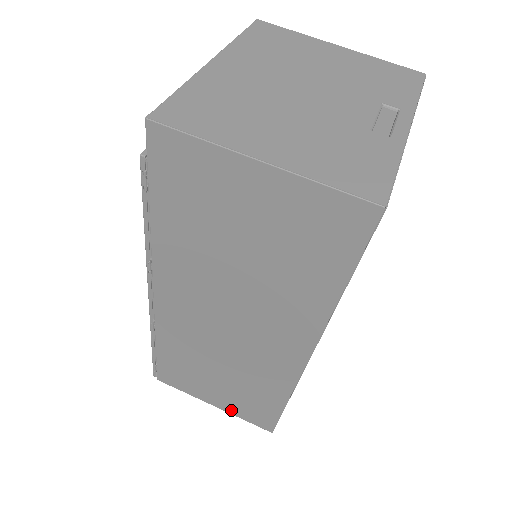
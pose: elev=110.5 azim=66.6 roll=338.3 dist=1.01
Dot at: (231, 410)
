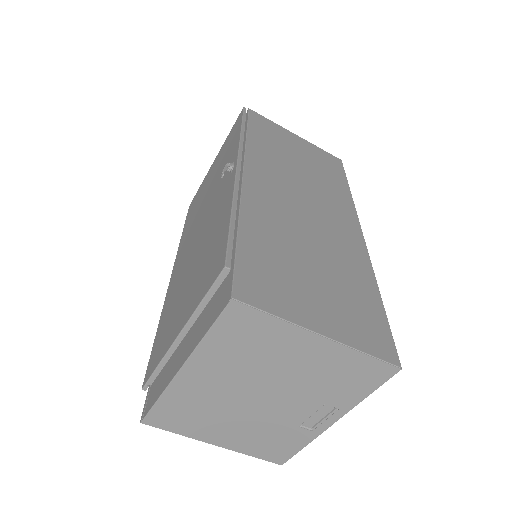
Dot at: occluded
